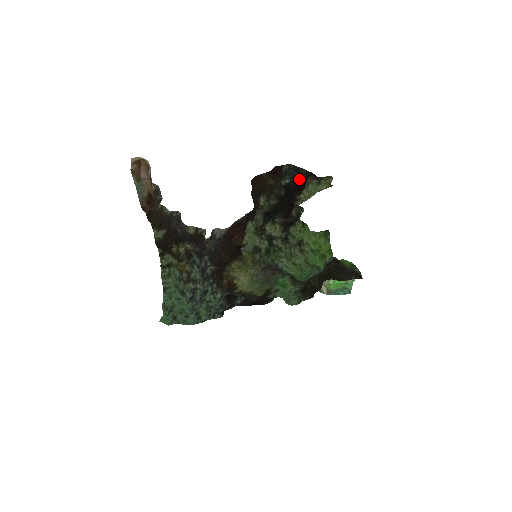
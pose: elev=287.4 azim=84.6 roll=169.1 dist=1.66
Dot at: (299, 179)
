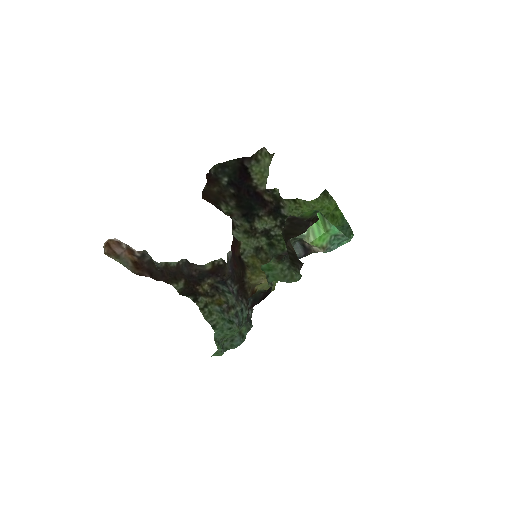
Dot at: (234, 171)
